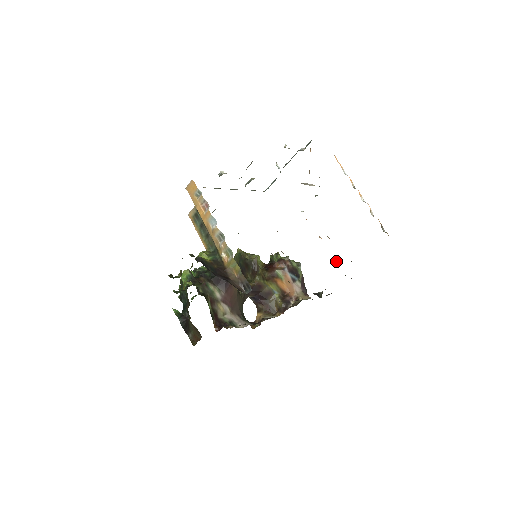
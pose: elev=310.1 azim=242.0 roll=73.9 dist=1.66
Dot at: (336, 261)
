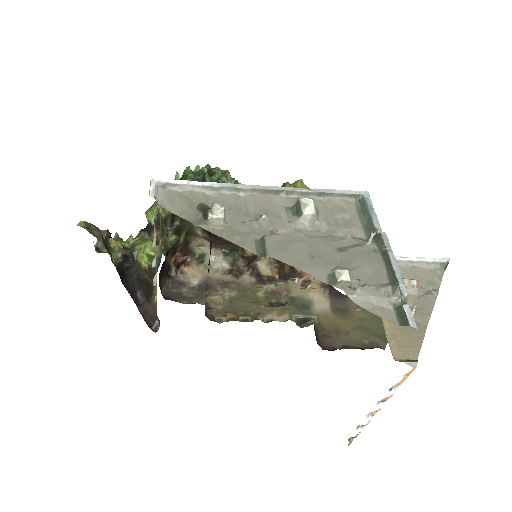
Dot at: occluded
